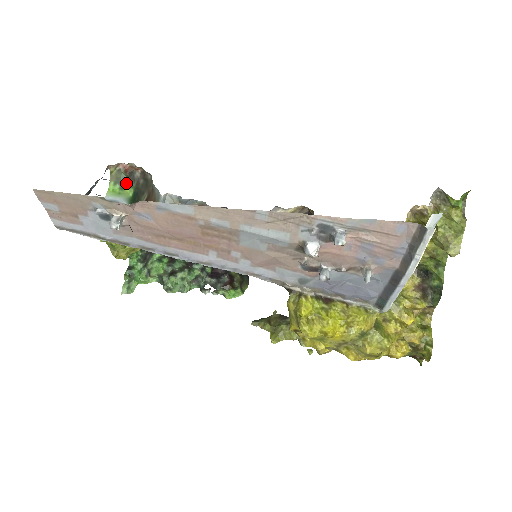
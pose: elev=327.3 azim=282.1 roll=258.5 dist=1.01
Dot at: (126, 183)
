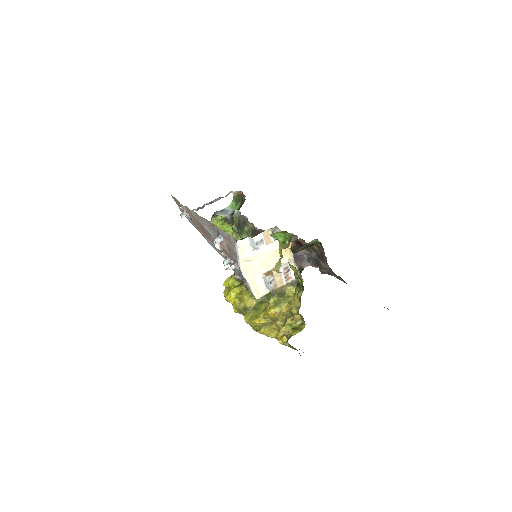
Dot at: (239, 202)
